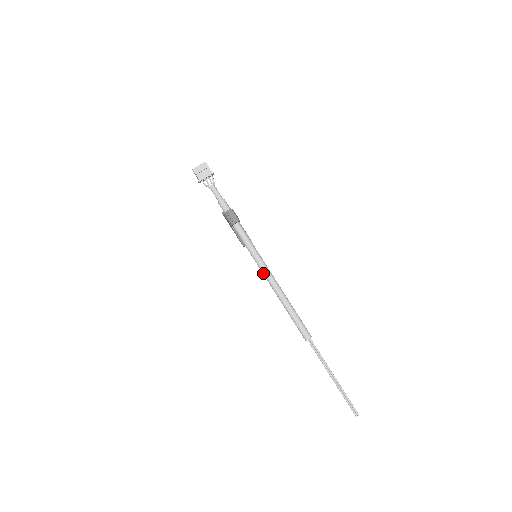
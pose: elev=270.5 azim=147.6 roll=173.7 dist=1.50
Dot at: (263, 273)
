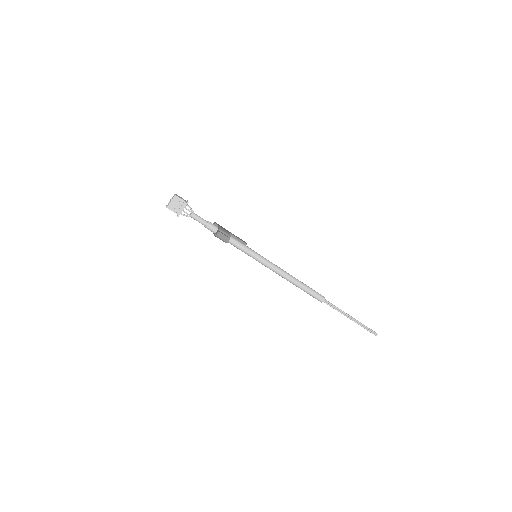
Dot at: occluded
